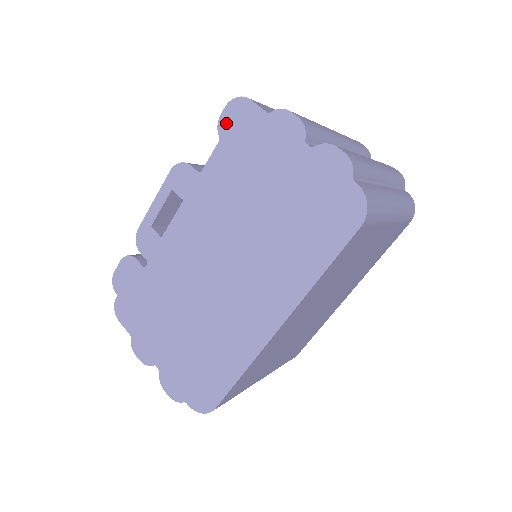
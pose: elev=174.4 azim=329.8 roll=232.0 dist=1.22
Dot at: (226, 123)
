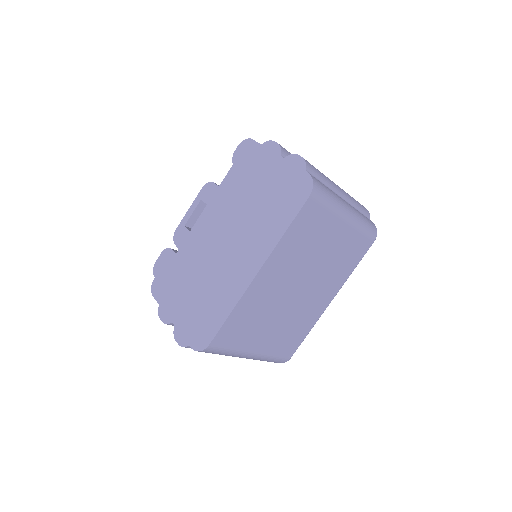
Dot at: (237, 154)
